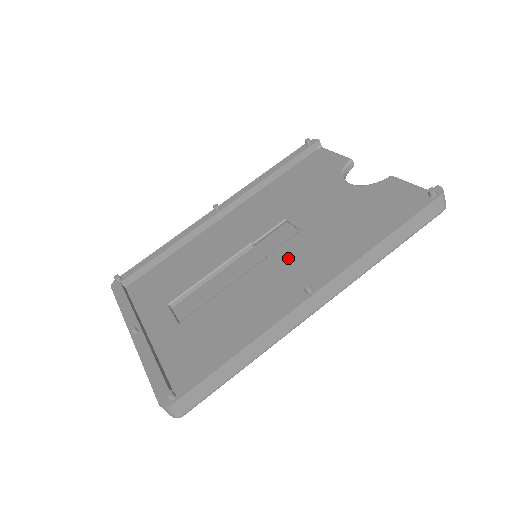
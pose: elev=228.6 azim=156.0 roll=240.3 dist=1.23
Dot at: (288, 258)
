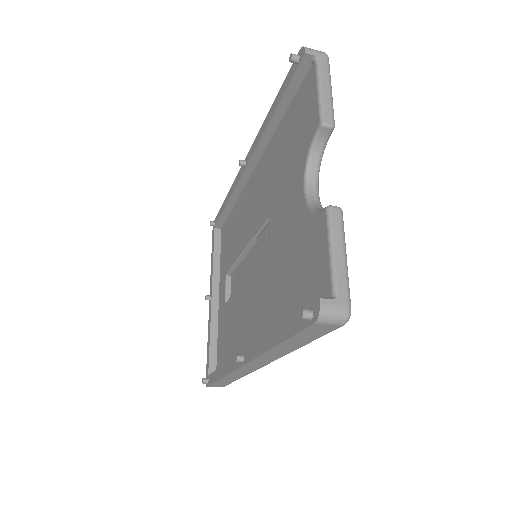
Dot at: (257, 288)
